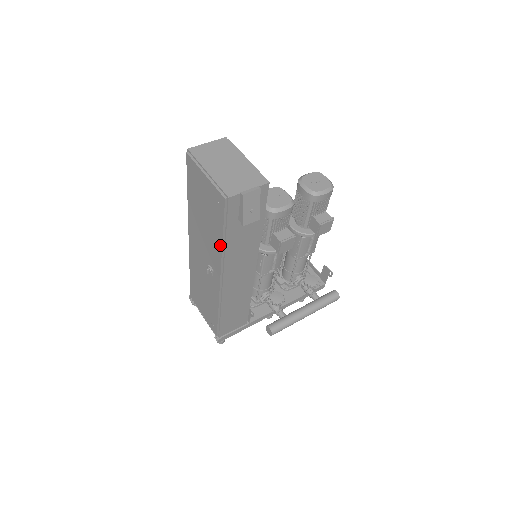
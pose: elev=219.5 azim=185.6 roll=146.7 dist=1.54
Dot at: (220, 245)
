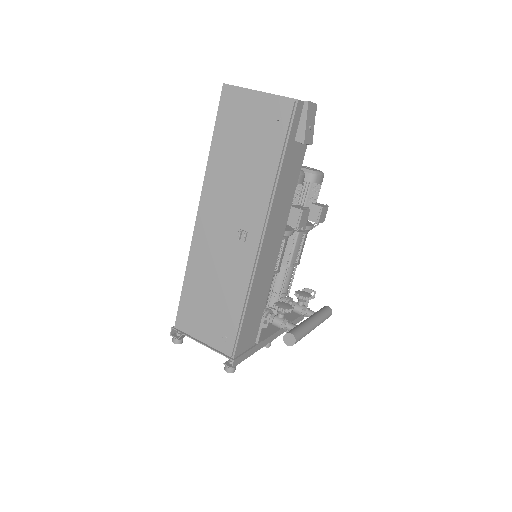
Dot at: (271, 178)
